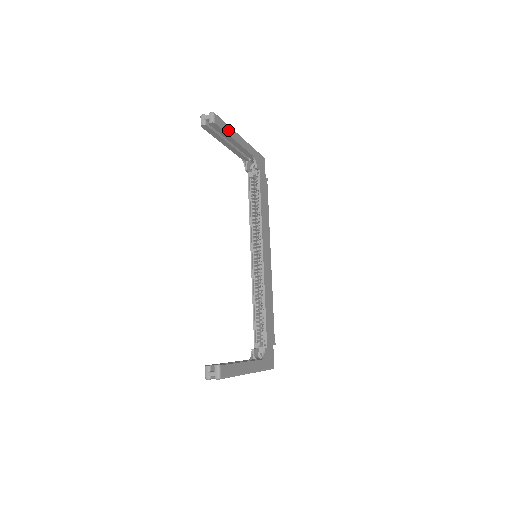
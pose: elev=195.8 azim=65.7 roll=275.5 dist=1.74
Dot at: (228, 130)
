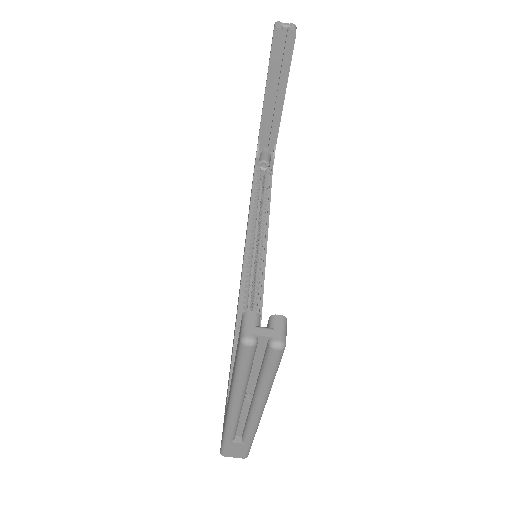
Dot at: (289, 70)
